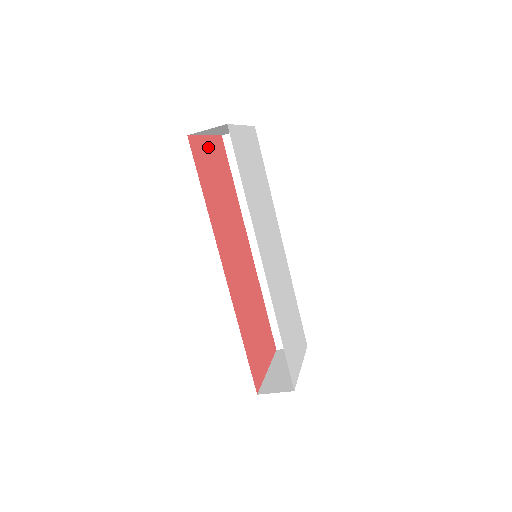
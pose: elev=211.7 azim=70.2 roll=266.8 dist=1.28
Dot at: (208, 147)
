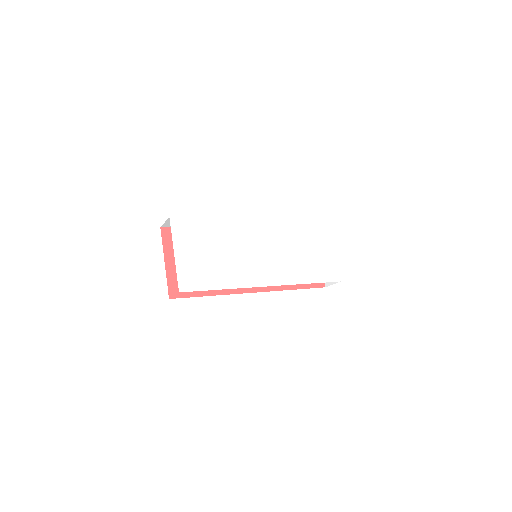
Dot at: (173, 264)
